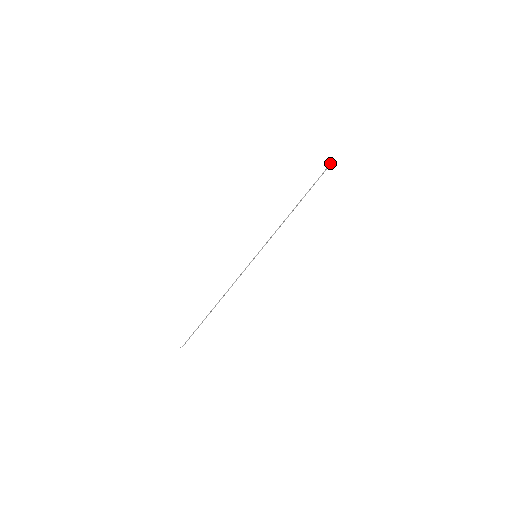
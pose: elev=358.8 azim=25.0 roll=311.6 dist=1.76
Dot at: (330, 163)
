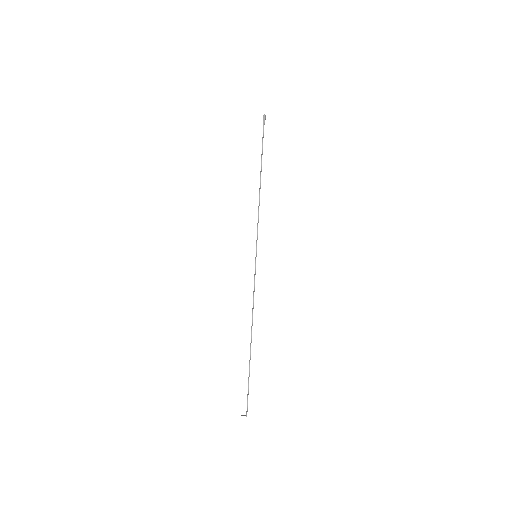
Dot at: occluded
